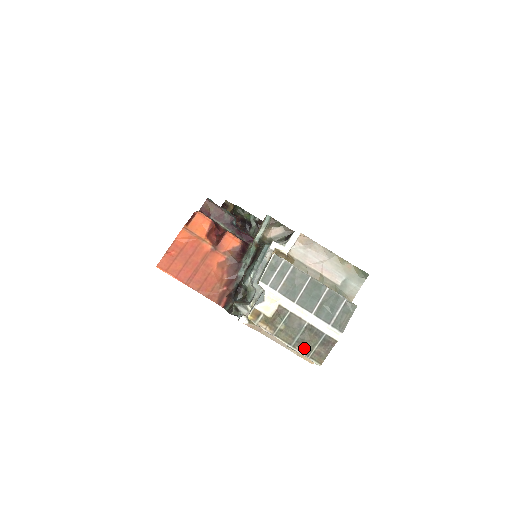
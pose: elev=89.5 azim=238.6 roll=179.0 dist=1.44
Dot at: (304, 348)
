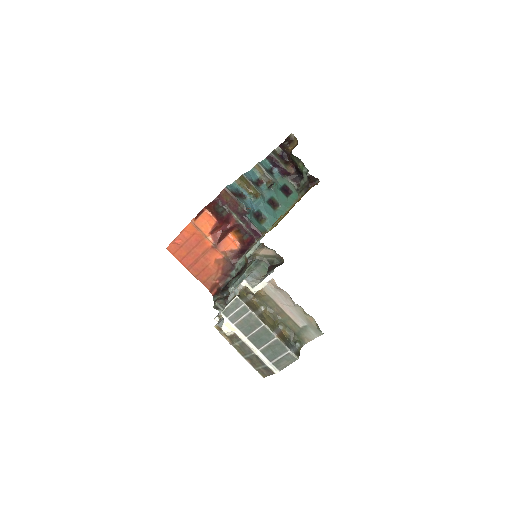
Dot at: (252, 363)
